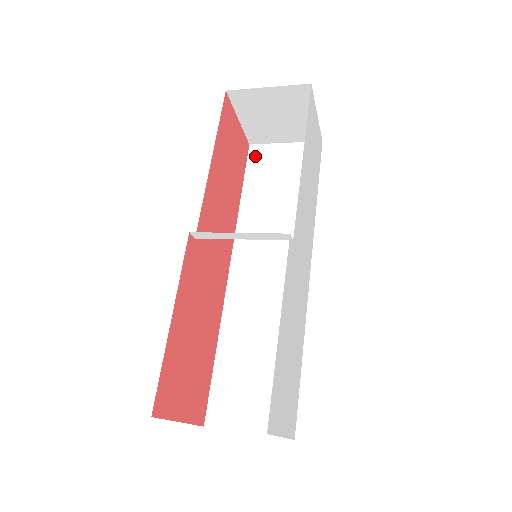
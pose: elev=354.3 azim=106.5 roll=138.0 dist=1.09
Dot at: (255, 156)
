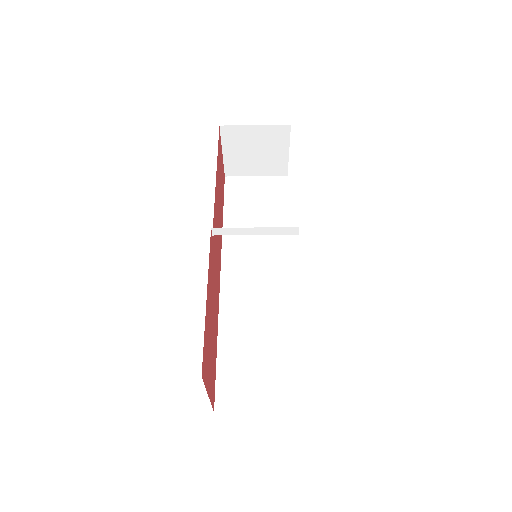
Dot at: (231, 186)
